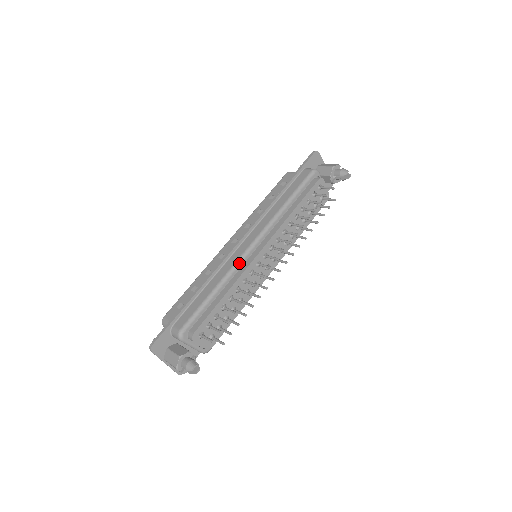
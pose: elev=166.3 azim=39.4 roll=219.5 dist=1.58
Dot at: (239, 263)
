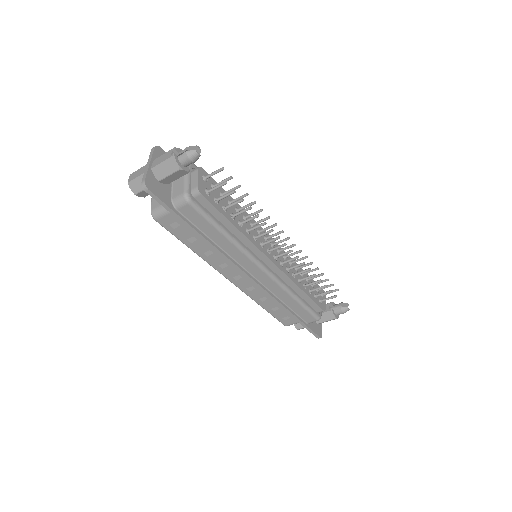
Dot at: occluded
